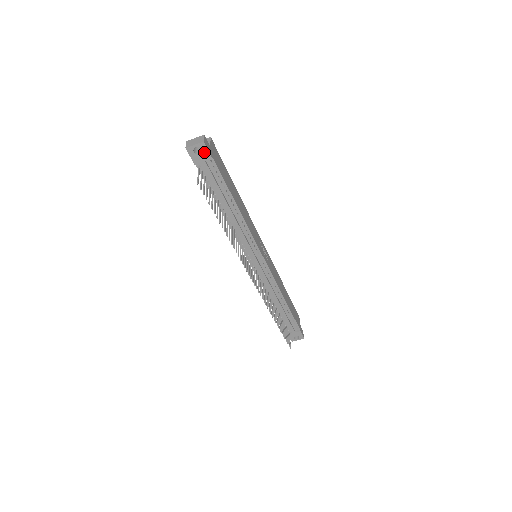
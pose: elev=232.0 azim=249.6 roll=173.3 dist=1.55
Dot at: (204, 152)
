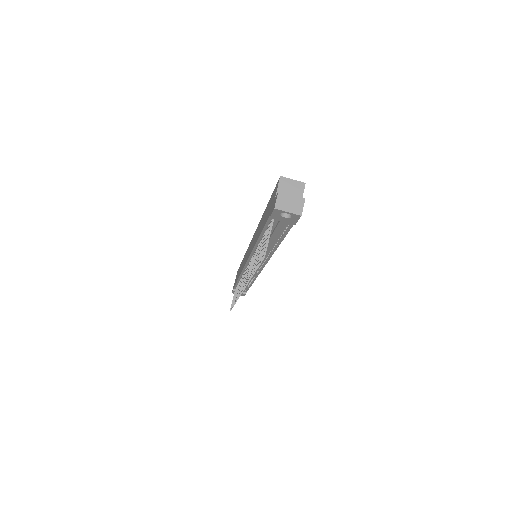
Dot at: (292, 219)
